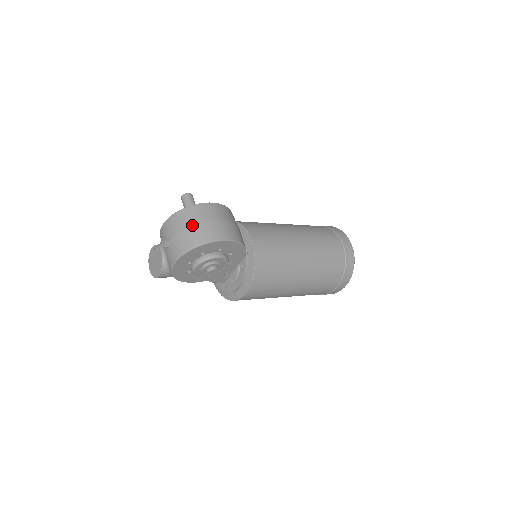
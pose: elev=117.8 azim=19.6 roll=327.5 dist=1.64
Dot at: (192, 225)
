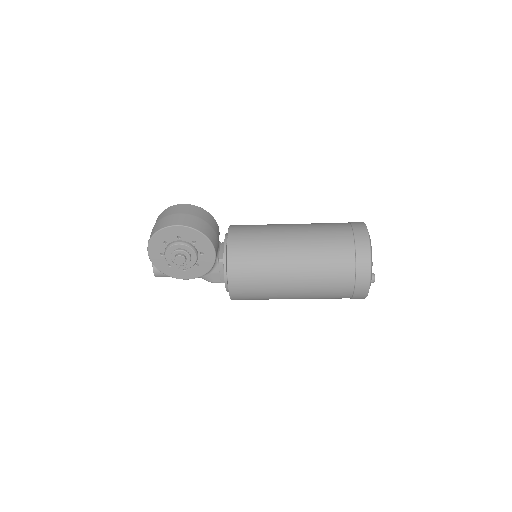
Dot at: (158, 221)
